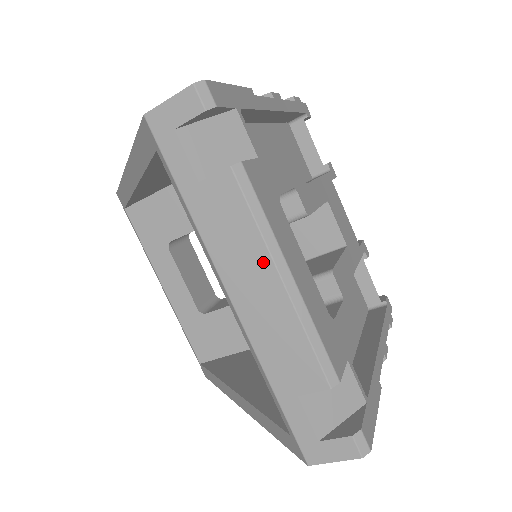
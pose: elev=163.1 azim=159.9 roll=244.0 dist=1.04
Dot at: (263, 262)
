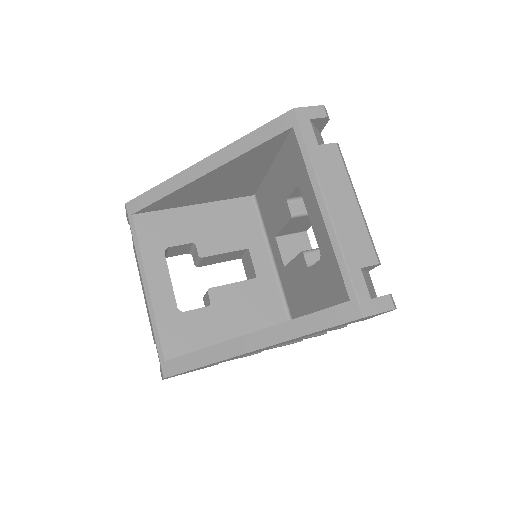
Dot at: (348, 190)
